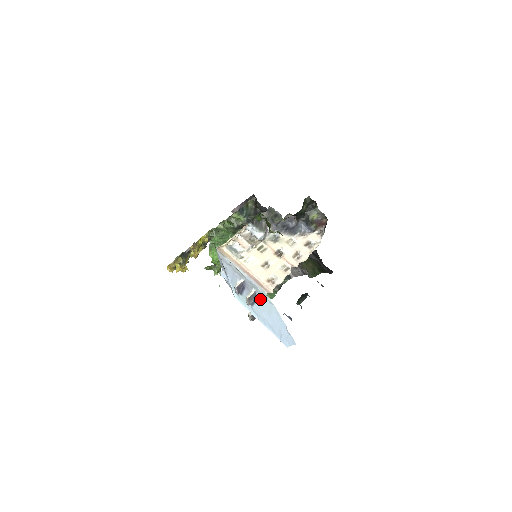
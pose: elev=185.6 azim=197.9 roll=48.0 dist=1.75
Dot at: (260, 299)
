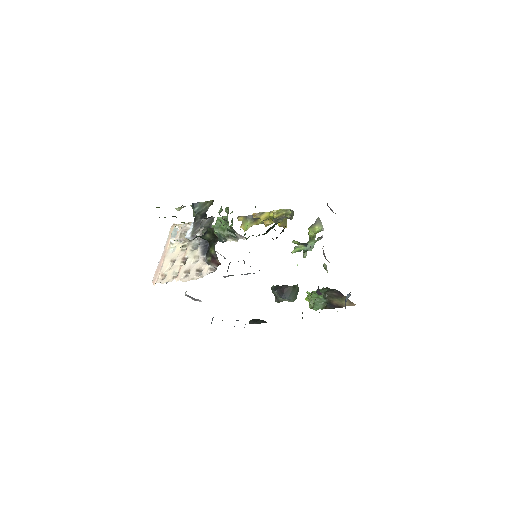
Dot at: occluded
